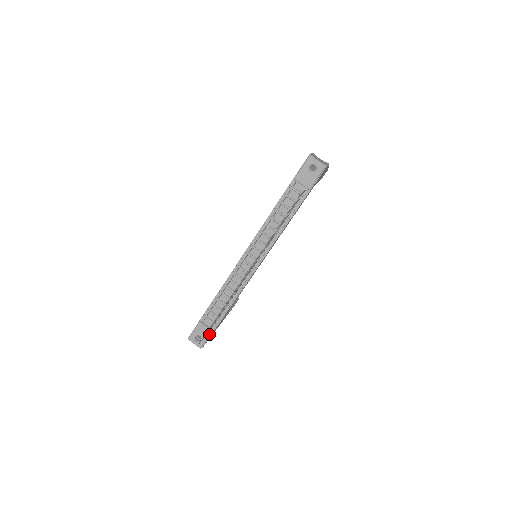
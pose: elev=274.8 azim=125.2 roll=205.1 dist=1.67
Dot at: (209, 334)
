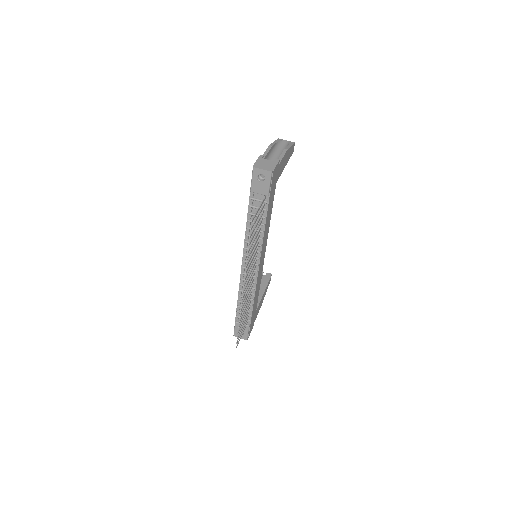
Dot at: (247, 329)
